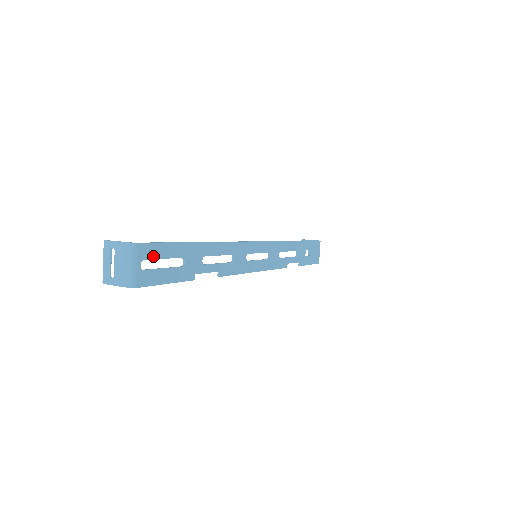
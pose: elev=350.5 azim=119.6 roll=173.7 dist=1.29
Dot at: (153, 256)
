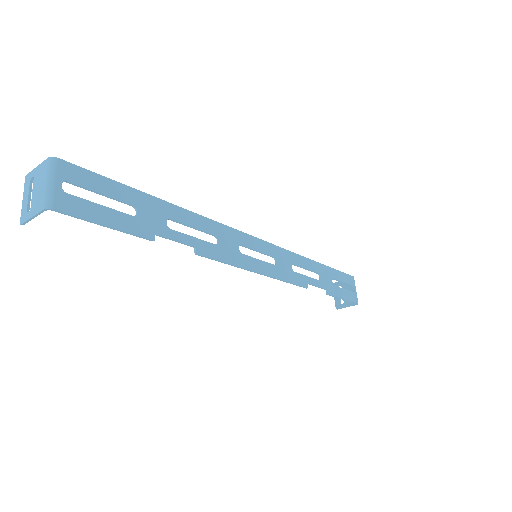
Dot at: (83, 184)
